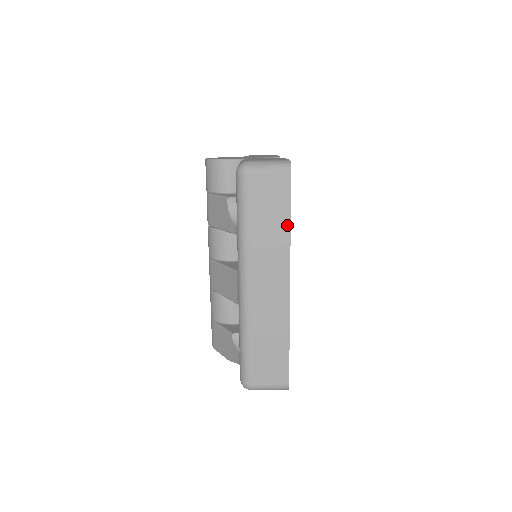
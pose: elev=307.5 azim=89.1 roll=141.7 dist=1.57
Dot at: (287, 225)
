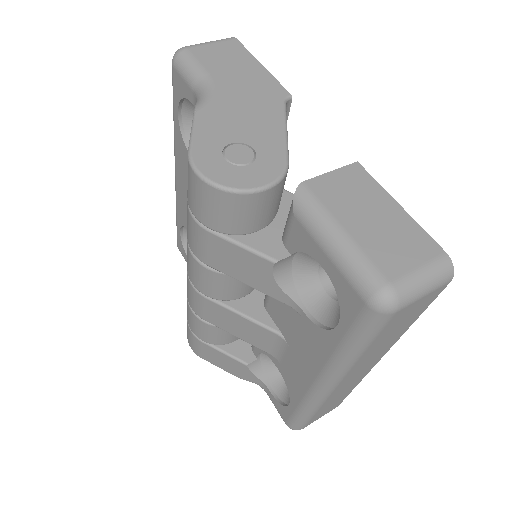
Dot at: (409, 325)
